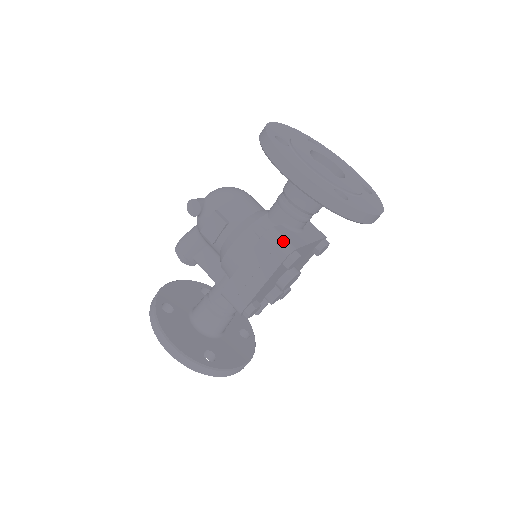
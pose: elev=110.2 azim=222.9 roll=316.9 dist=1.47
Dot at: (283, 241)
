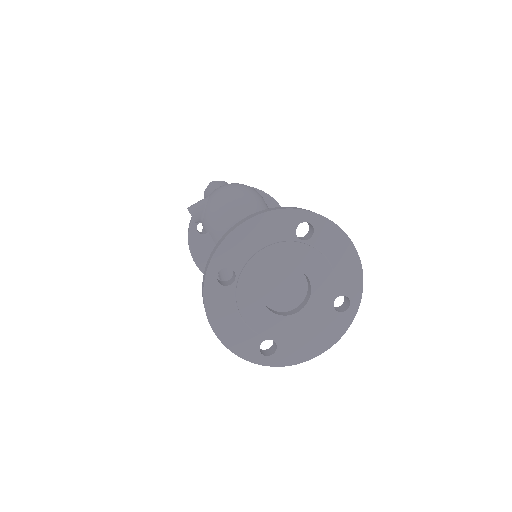
Dot at: occluded
